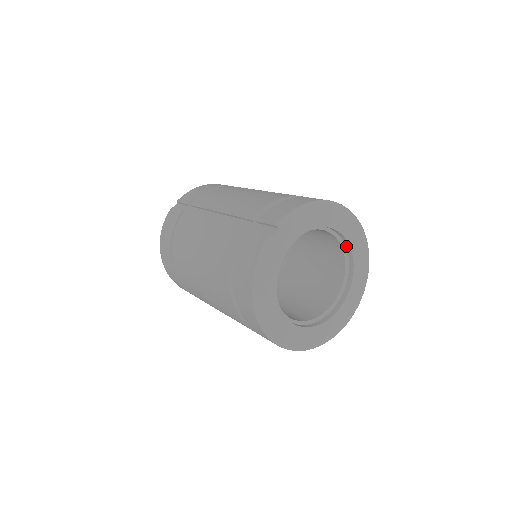
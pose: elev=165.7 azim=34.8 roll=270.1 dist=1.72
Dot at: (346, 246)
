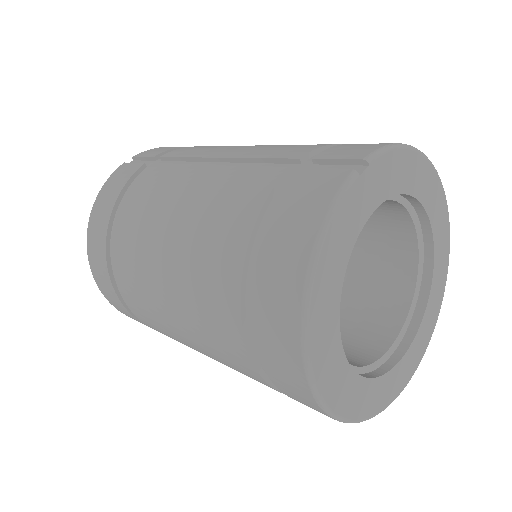
Dot at: (425, 250)
